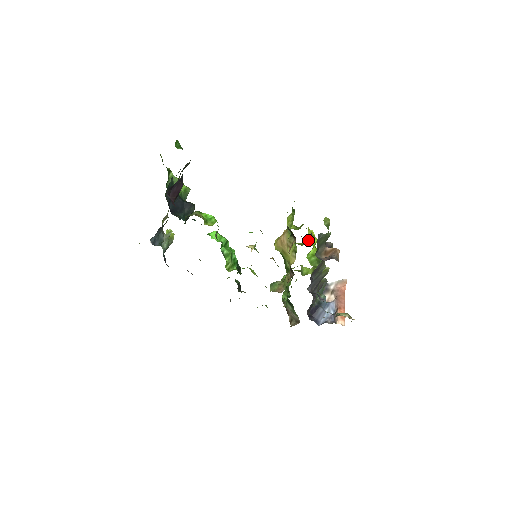
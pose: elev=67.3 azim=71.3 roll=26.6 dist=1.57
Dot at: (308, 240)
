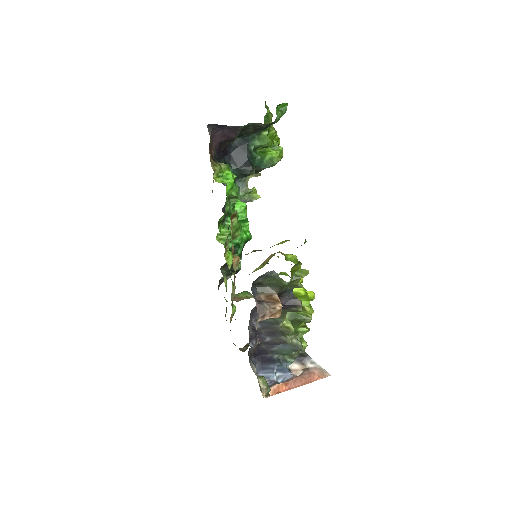
Dot at: occluded
